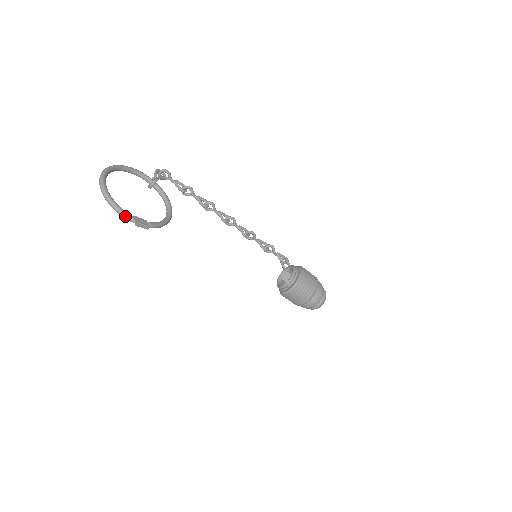
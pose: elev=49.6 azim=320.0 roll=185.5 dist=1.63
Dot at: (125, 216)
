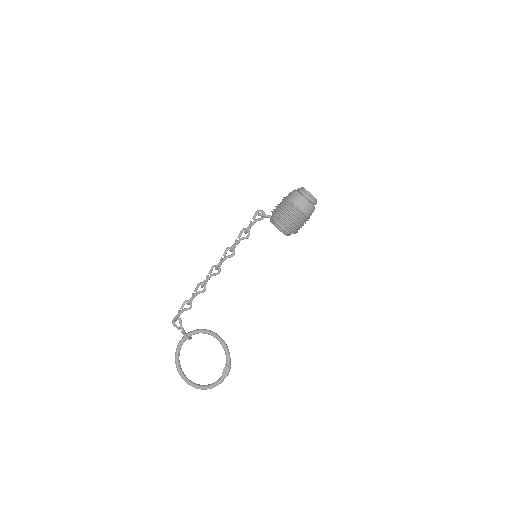
Dot at: occluded
